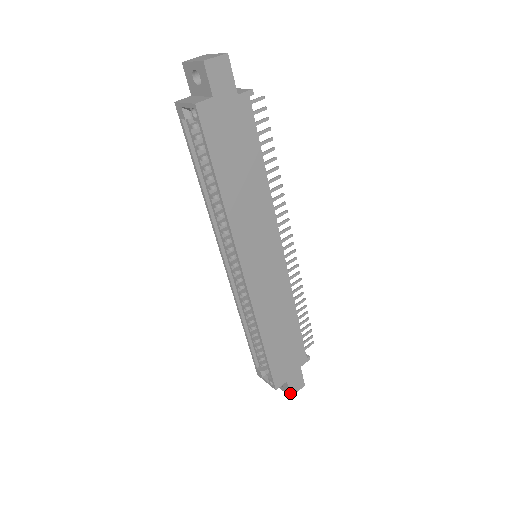
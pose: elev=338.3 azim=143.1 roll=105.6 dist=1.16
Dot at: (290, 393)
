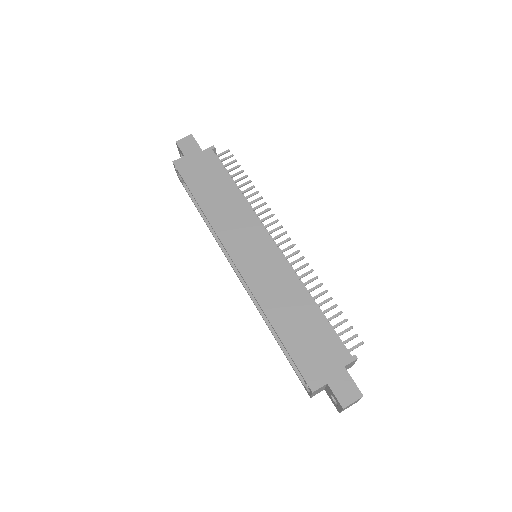
Dot at: (340, 402)
